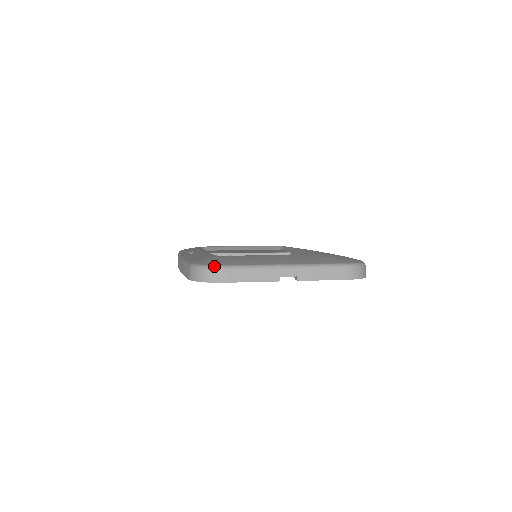
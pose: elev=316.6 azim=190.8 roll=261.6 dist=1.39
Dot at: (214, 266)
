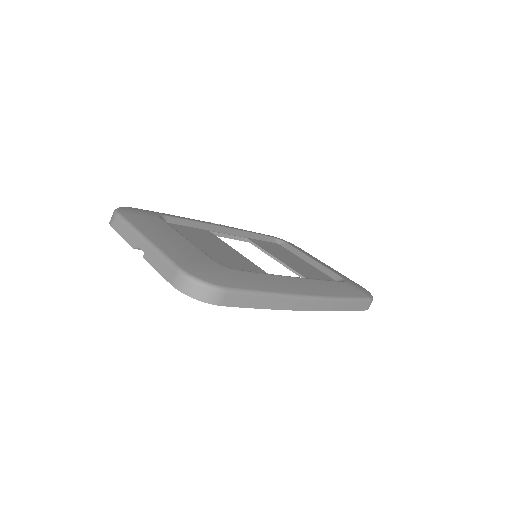
Dot at: (116, 210)
